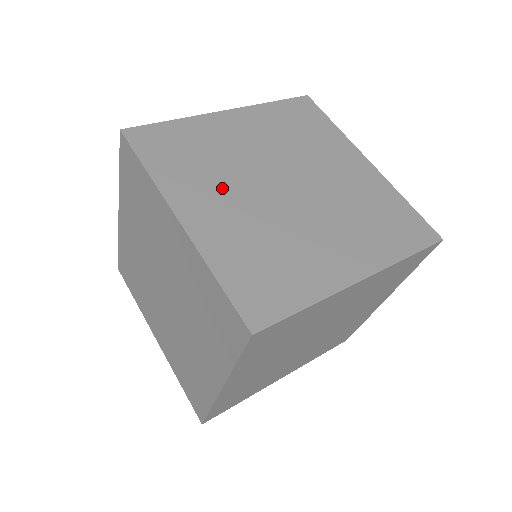
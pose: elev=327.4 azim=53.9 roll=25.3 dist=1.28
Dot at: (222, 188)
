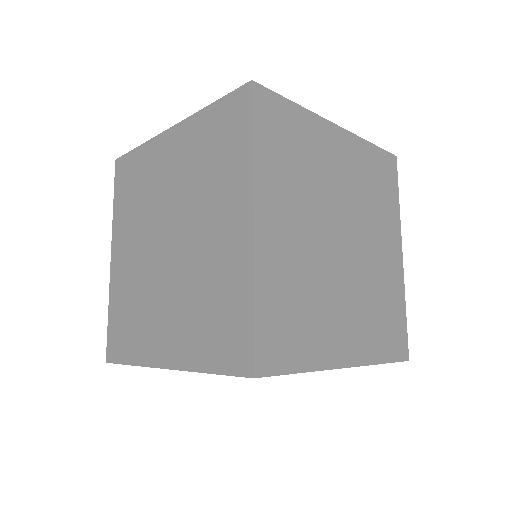
Dot at: (332, 306)
